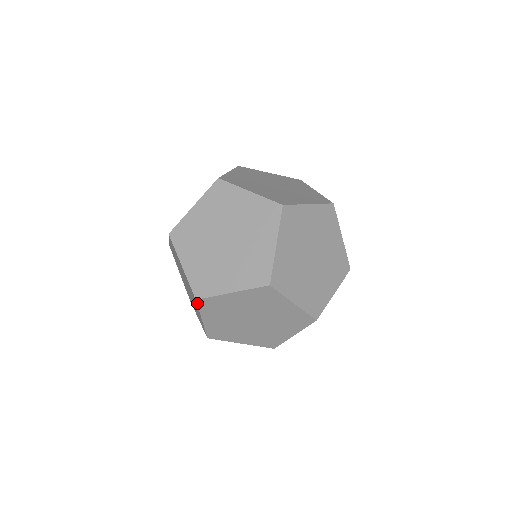
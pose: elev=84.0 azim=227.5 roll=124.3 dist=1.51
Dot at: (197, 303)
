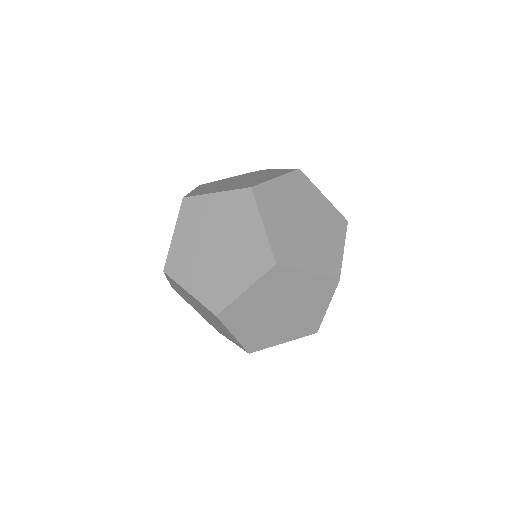
Dot at: (219, 319)
